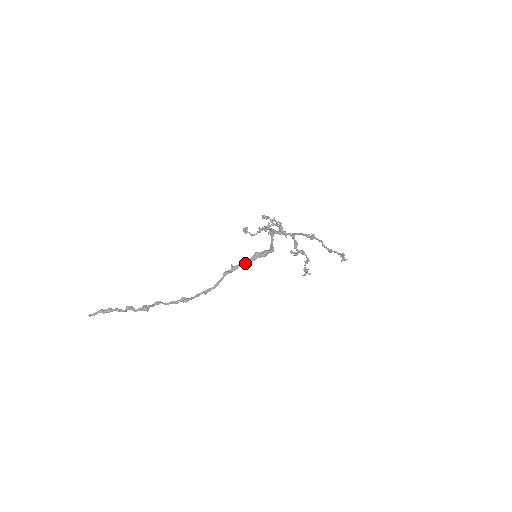
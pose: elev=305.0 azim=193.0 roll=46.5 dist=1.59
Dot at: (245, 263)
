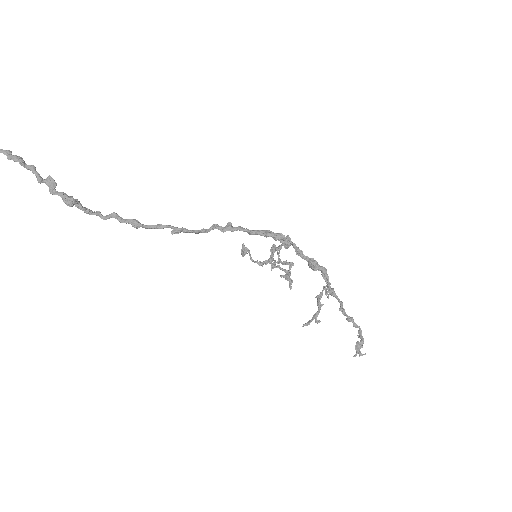
Dot at: (249, 230)
